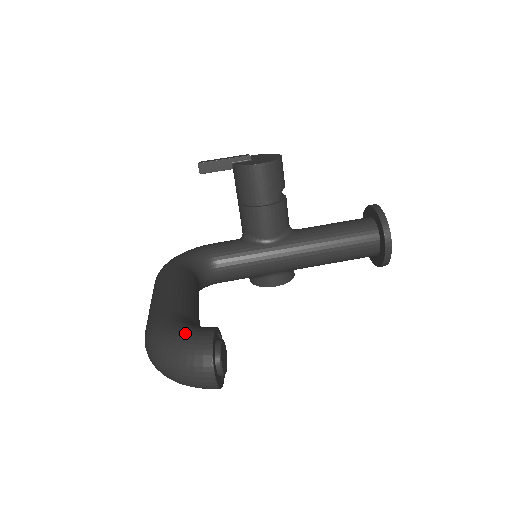
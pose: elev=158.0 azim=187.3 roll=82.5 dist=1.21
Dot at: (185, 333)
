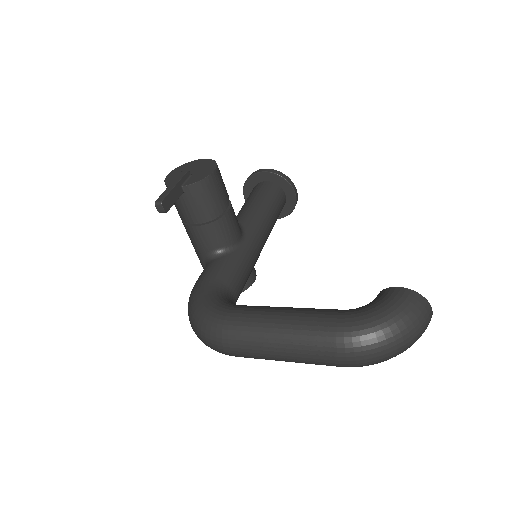
Dot at: (391, 306)
